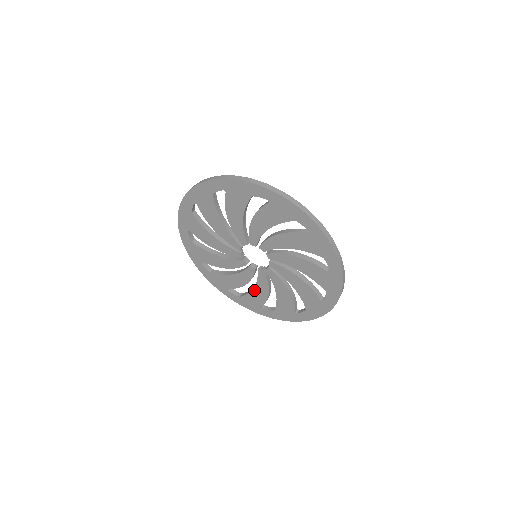
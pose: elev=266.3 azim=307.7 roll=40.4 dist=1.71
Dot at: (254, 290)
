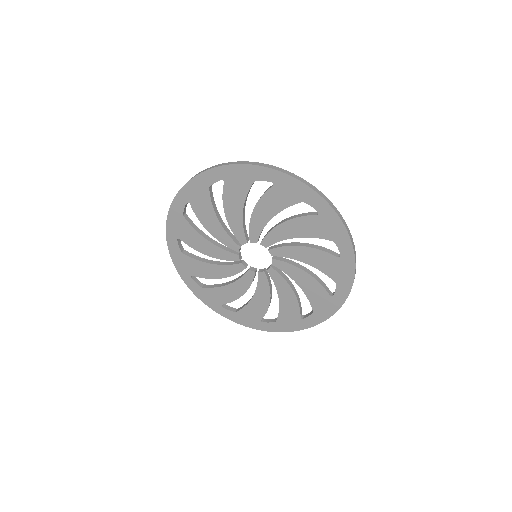
Dot at: (209, 265)
